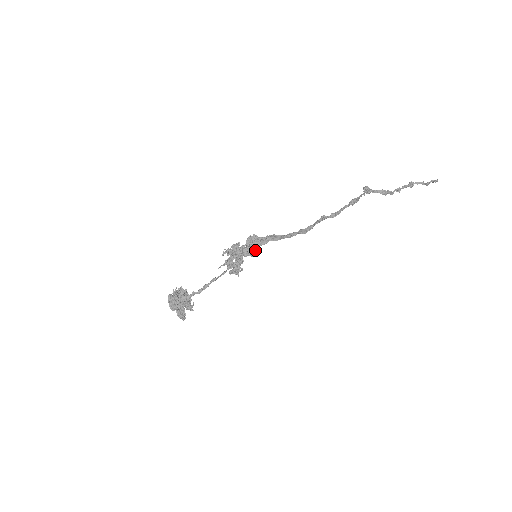
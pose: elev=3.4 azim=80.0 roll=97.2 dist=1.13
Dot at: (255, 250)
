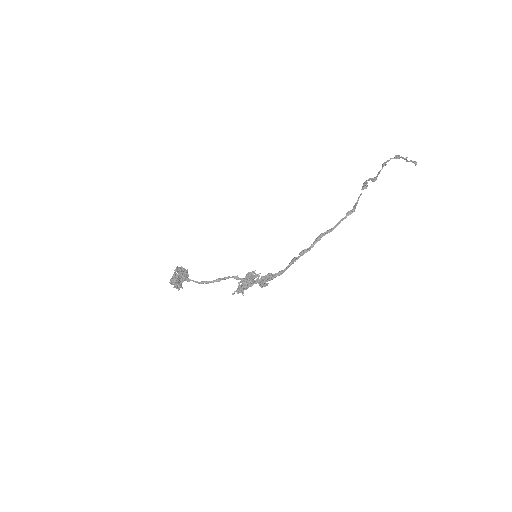
Dot at: (265, 284)
